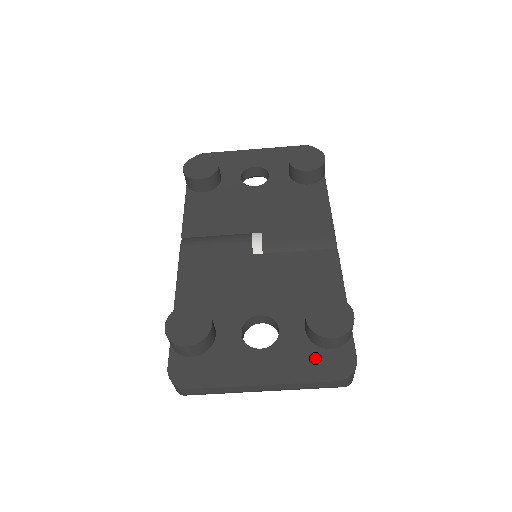
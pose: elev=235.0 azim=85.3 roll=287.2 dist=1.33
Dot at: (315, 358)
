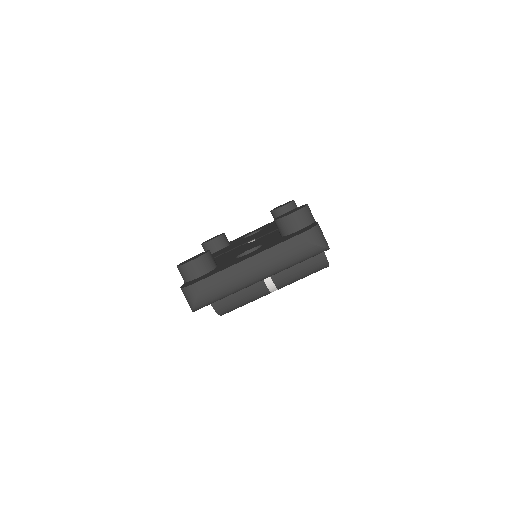
Dot at: (287, 237)
